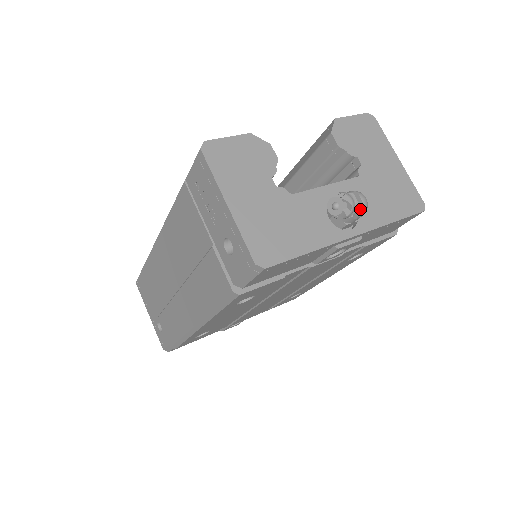
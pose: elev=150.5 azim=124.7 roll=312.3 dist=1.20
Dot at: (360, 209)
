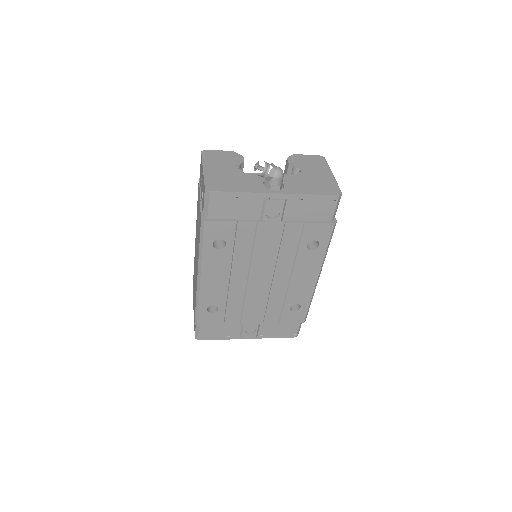
Dot at: (273, 171)
